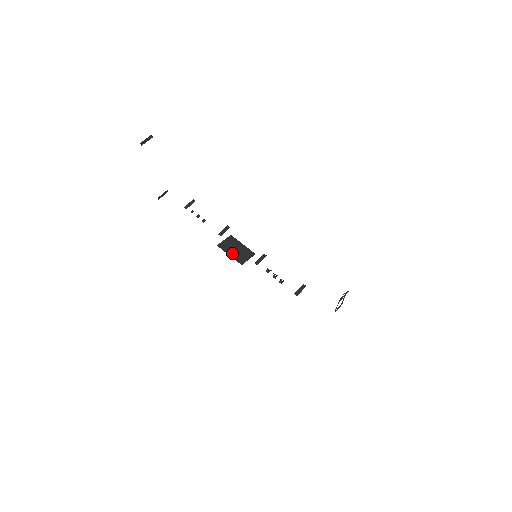
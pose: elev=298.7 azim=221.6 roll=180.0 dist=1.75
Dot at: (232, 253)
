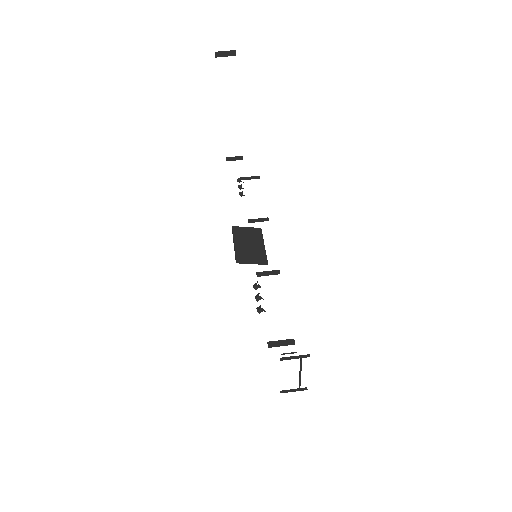
Dot at: (239, 244)
